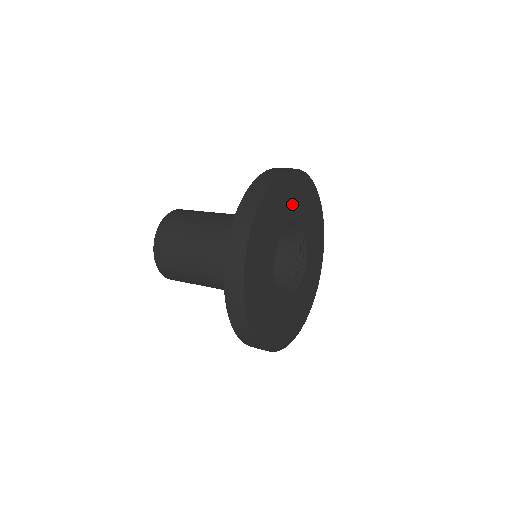
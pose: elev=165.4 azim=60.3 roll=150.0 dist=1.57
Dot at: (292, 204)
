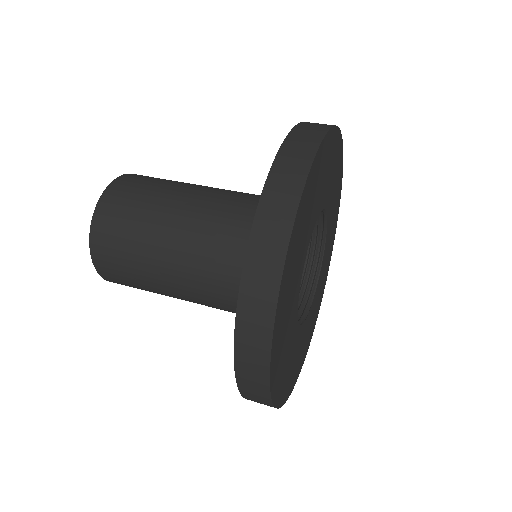
Dot at: (327, 181)
